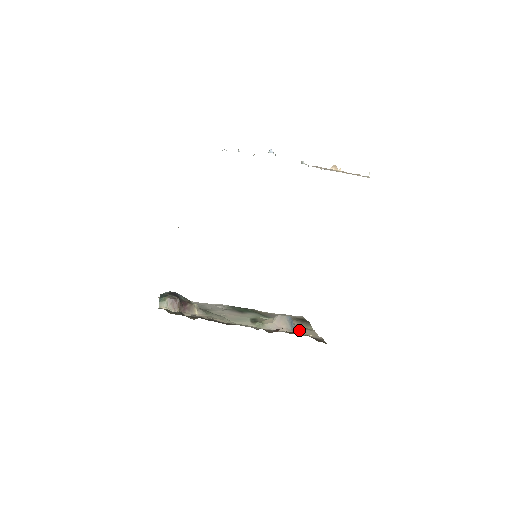
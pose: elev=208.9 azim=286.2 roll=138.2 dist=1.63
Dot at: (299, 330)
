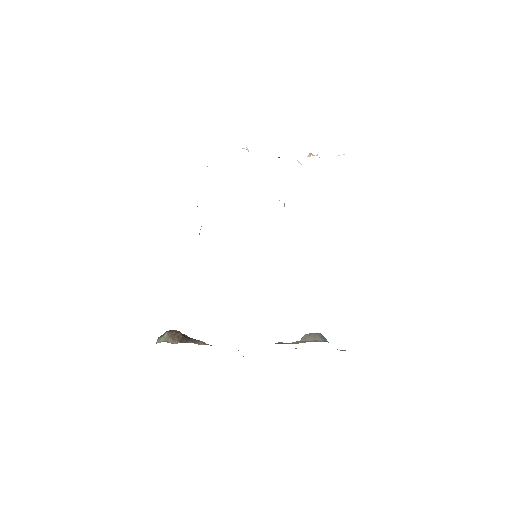
Dot at: occluded
